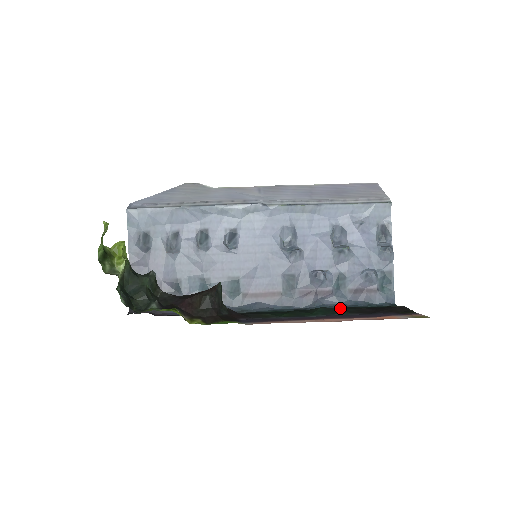
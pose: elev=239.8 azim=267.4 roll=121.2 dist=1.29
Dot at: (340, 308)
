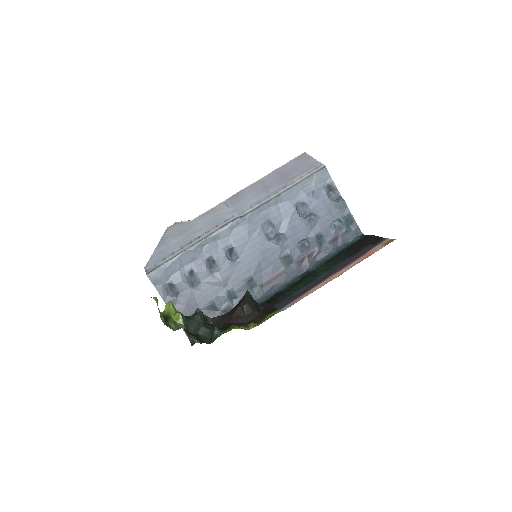
Dot at: (332, 260)
